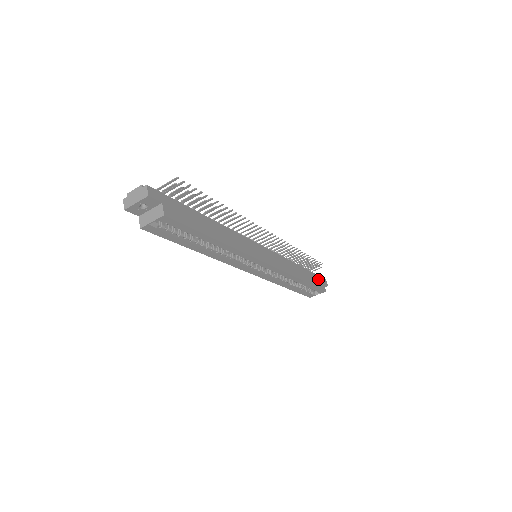
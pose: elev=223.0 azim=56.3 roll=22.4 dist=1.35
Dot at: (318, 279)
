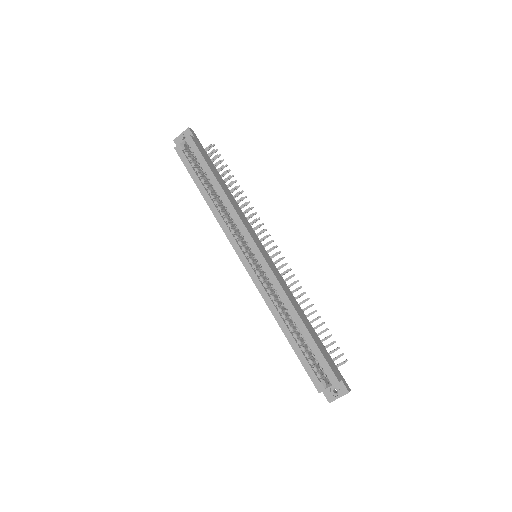
Dot at: (333, 364)
